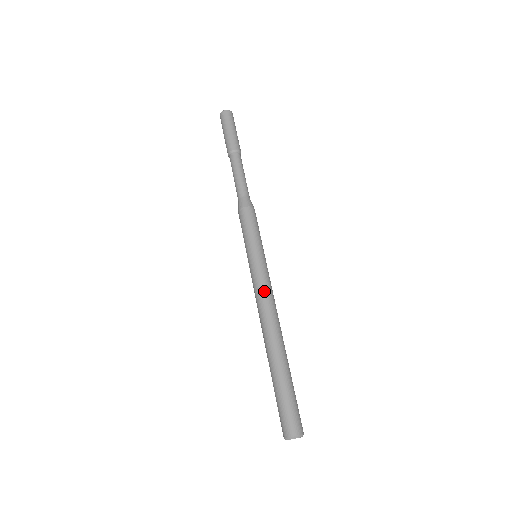
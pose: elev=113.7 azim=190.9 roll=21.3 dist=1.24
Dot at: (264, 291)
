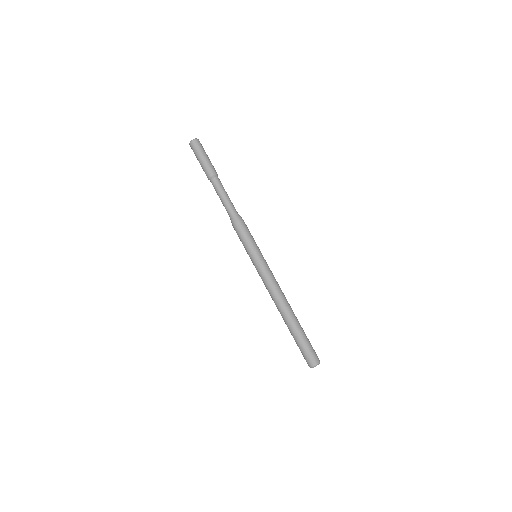
Dot at: (266, 284)
